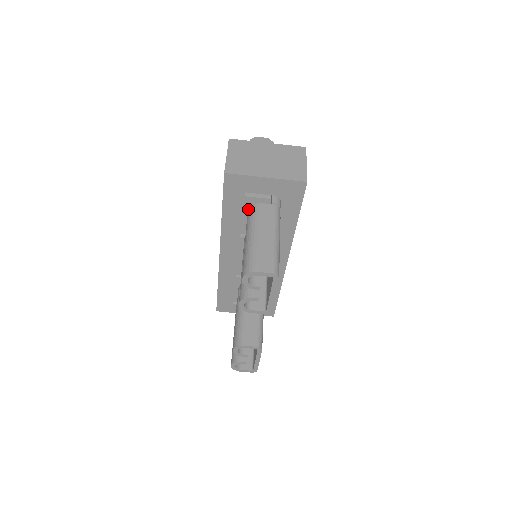
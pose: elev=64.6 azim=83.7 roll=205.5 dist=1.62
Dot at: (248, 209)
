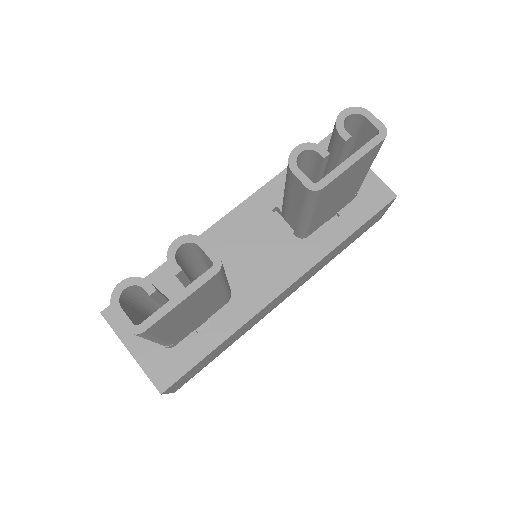
Dot at: occluded
